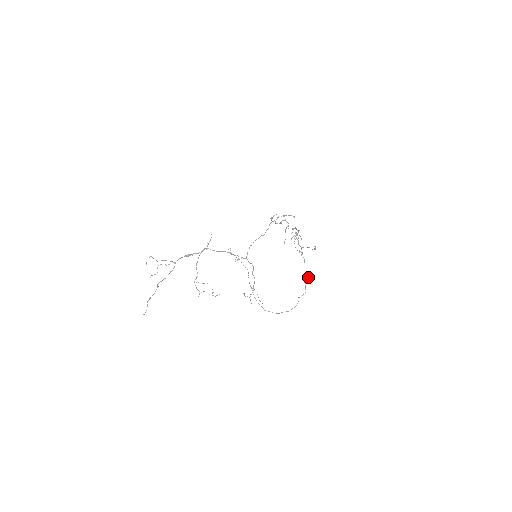
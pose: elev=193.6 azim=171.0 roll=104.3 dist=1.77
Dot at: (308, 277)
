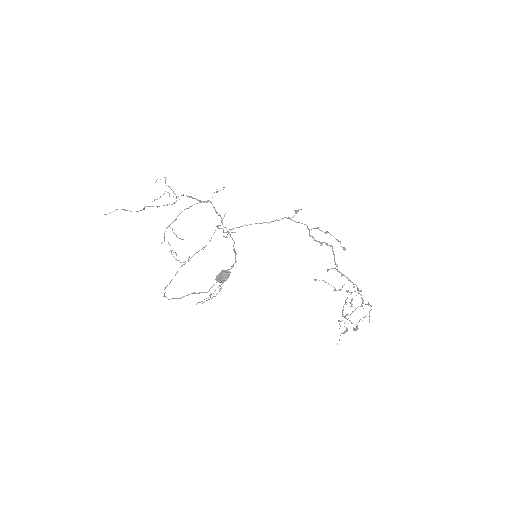
Dot at: (225, 273)
